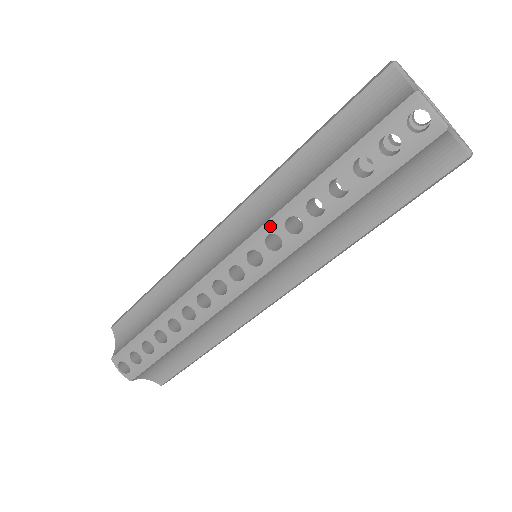
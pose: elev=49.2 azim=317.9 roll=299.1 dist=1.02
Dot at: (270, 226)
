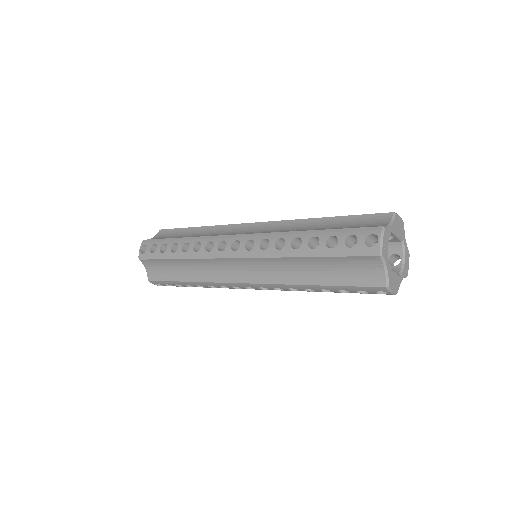
Dot at: (278, 286)
